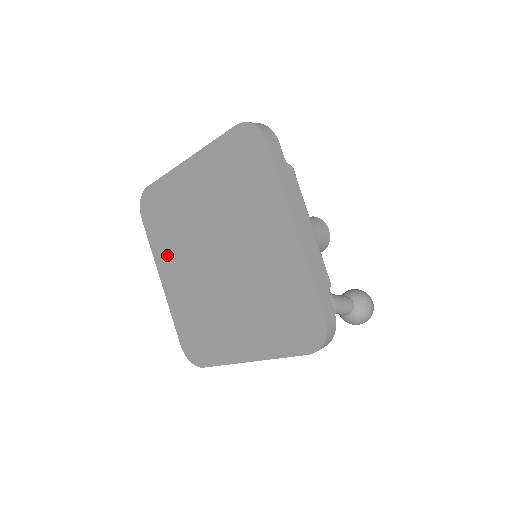
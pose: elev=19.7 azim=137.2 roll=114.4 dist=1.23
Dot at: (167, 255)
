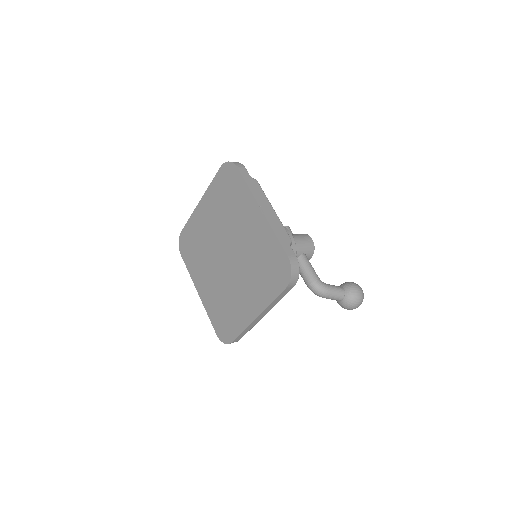
Dot at: (198, 271)
